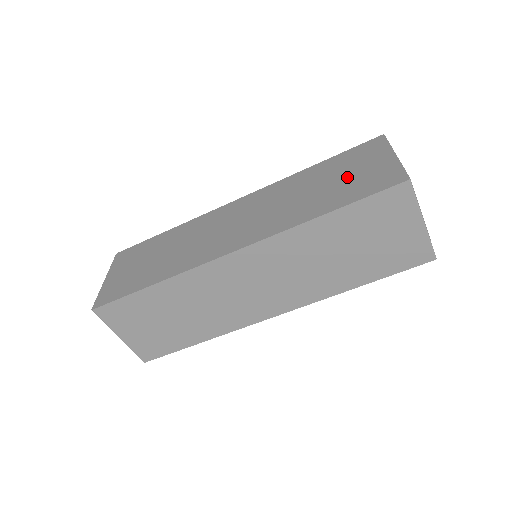
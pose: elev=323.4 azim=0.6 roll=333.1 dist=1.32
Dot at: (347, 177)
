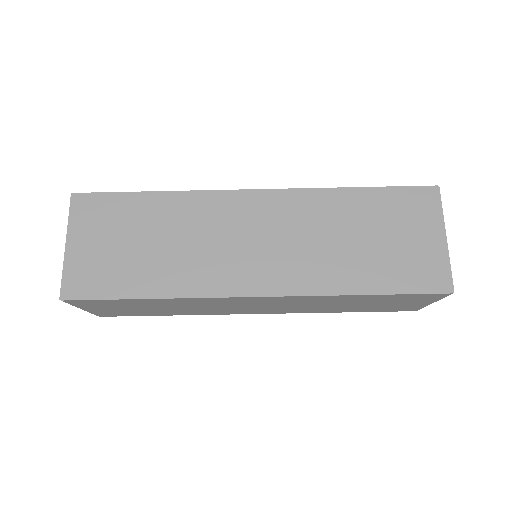
Dot at: (393, 243)
